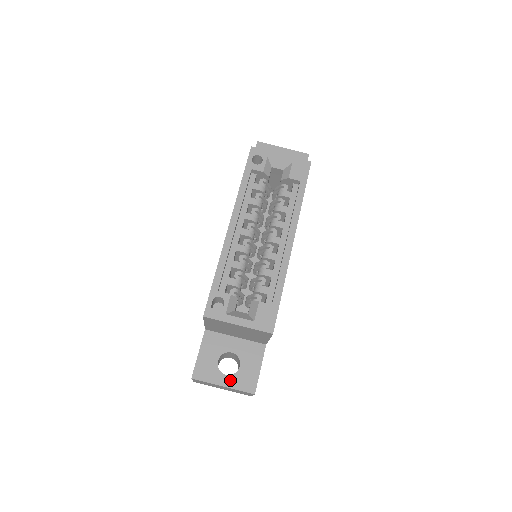
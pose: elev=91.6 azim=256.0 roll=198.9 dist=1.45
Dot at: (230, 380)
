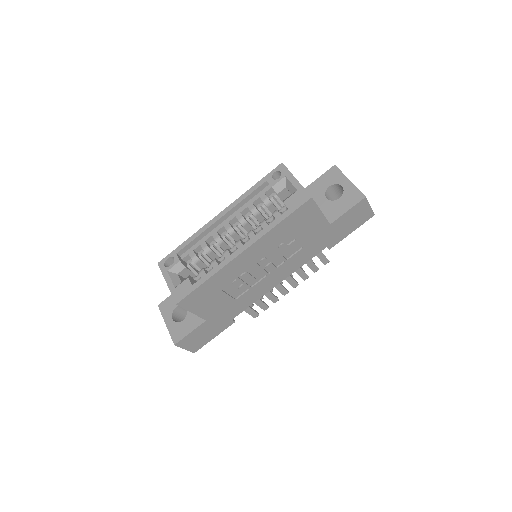
Dot at: (172, 324)
